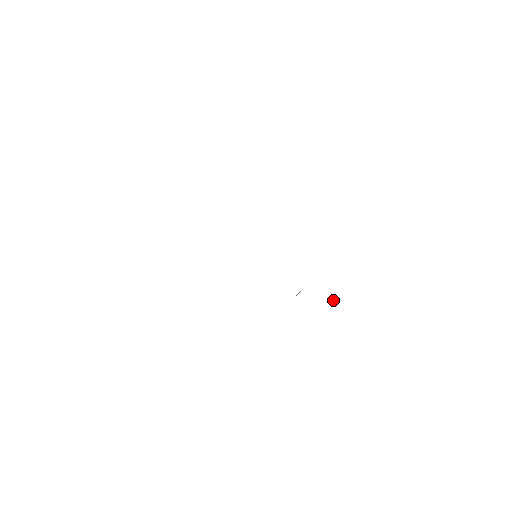
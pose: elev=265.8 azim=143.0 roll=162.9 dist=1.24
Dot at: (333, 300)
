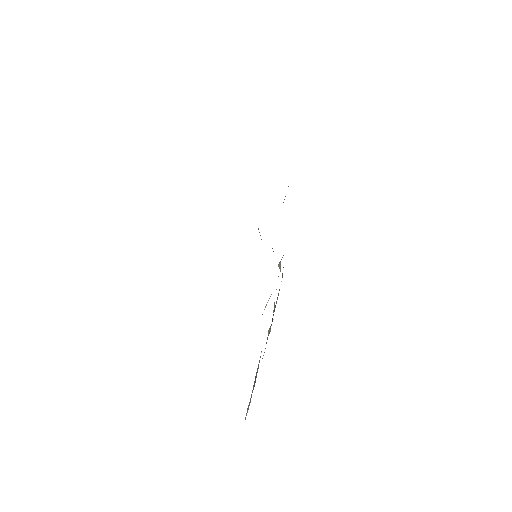
Dot at: occluded
